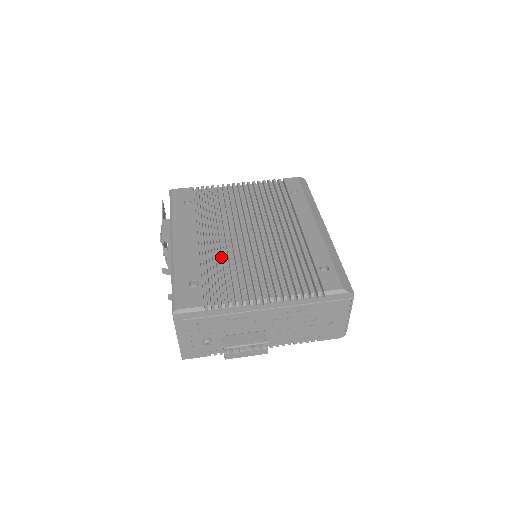
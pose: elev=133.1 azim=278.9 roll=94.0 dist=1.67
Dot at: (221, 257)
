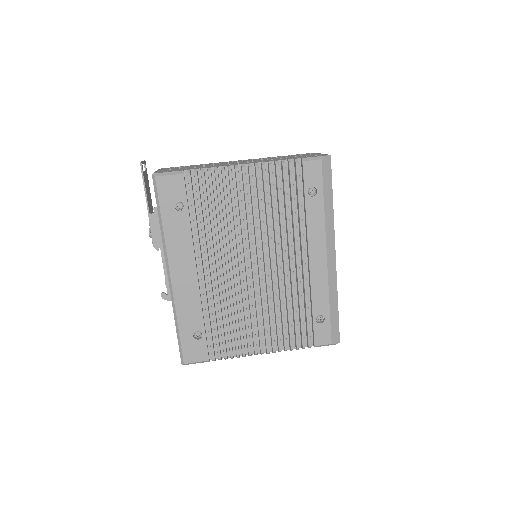
Dot at: (222, 295)
